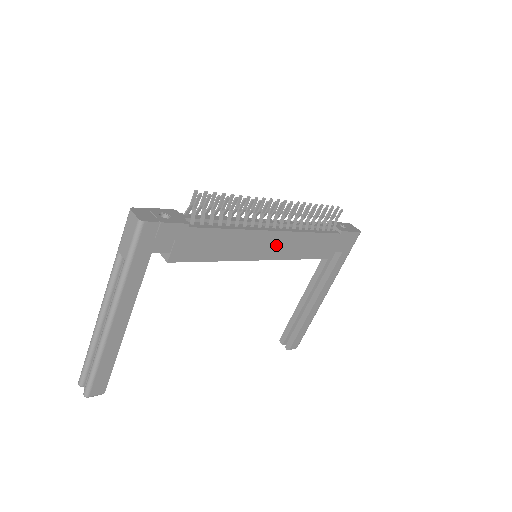
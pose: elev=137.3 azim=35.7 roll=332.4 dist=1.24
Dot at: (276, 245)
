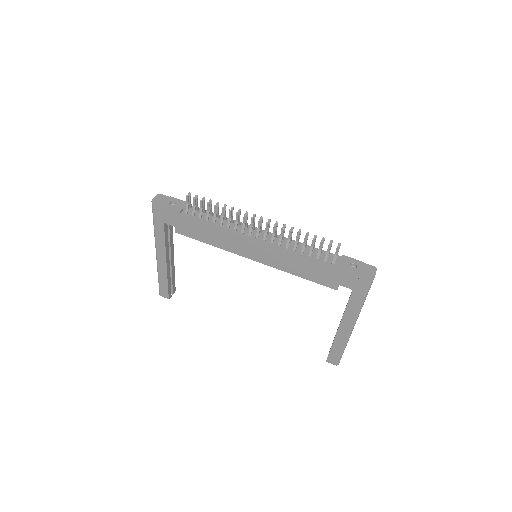
Dot at: (260, 252)
